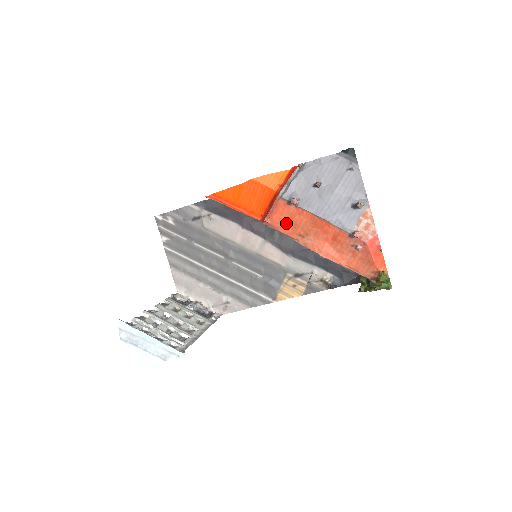
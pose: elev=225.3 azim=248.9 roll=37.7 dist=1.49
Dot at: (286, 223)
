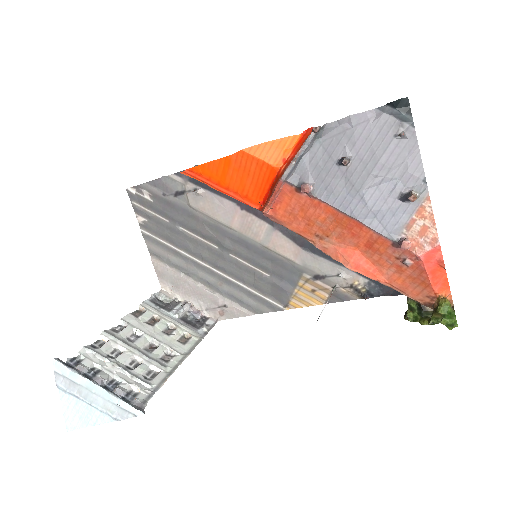
Dot at: (295, 217)
